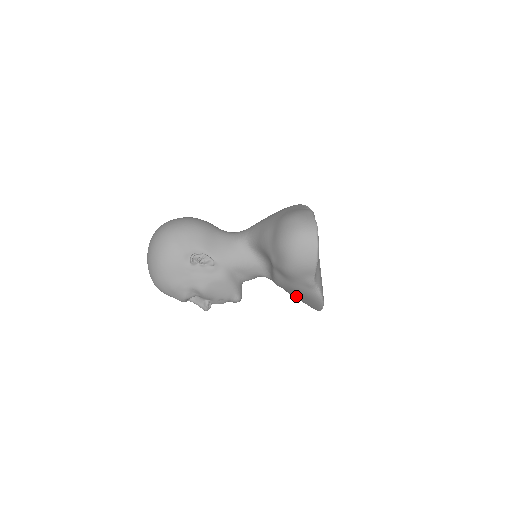
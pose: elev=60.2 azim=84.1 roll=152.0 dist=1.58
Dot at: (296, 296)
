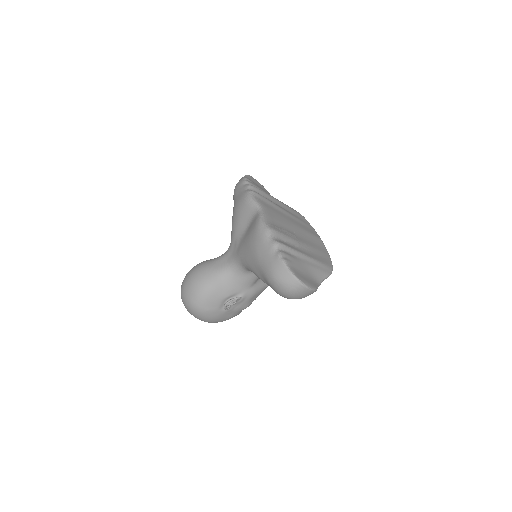
Dot at: occluded
